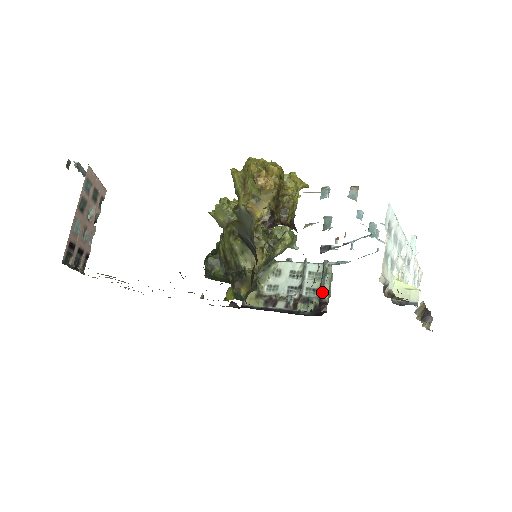
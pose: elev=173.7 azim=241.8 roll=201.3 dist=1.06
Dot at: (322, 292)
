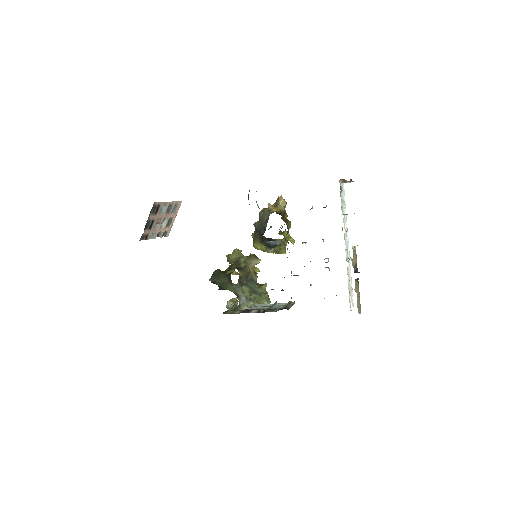
Dot at: (286, 306)
